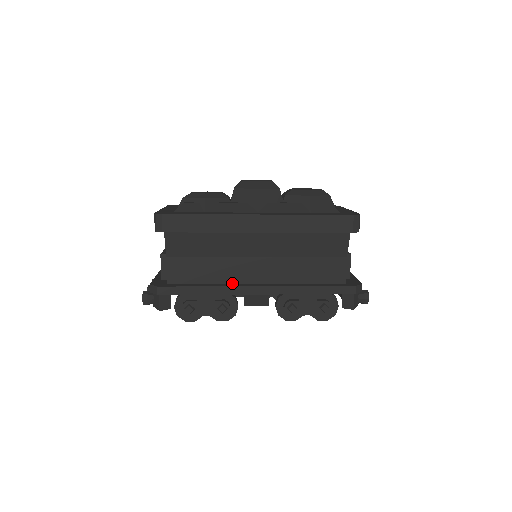
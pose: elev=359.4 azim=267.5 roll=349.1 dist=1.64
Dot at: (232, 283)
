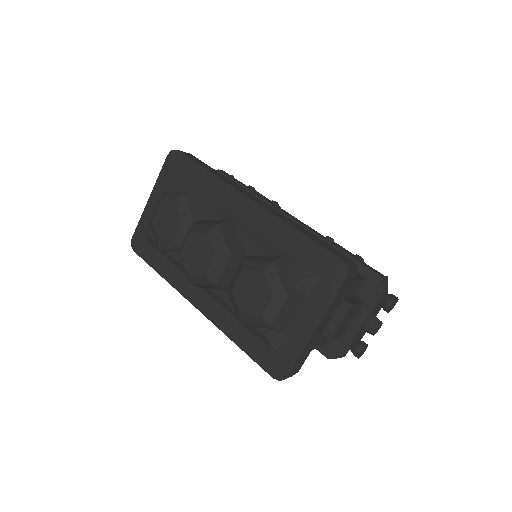
Dot at: occluded
